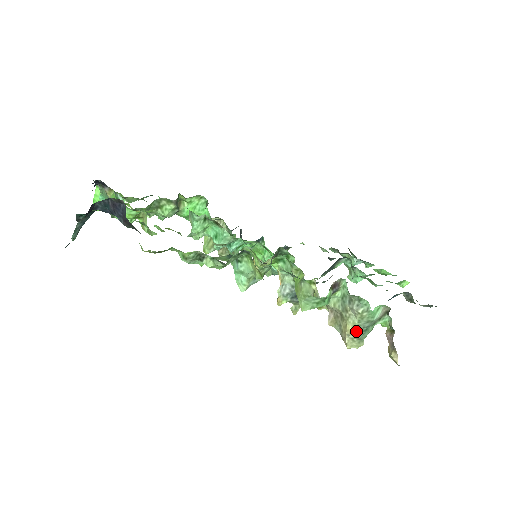
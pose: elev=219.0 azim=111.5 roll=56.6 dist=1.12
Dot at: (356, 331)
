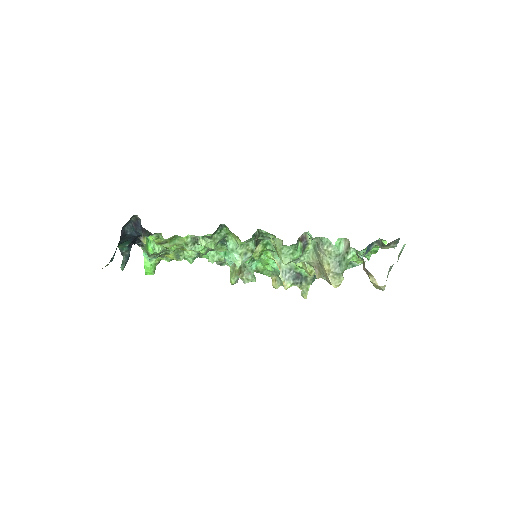
Dot at: (332, 268)
